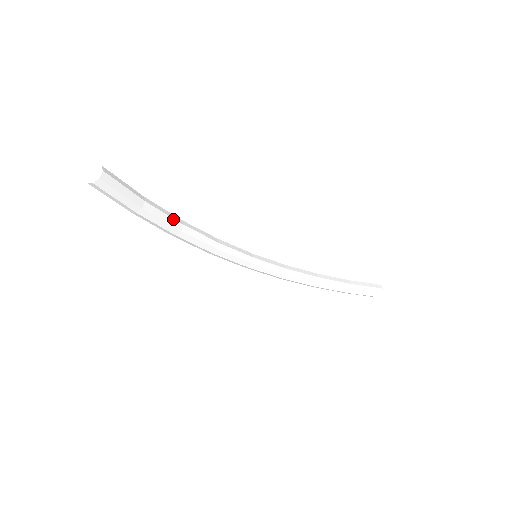
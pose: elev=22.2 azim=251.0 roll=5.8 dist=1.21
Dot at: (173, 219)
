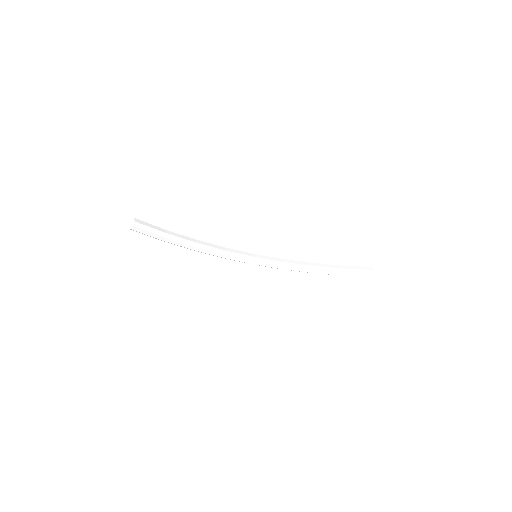
Dot at: (188, 240)
